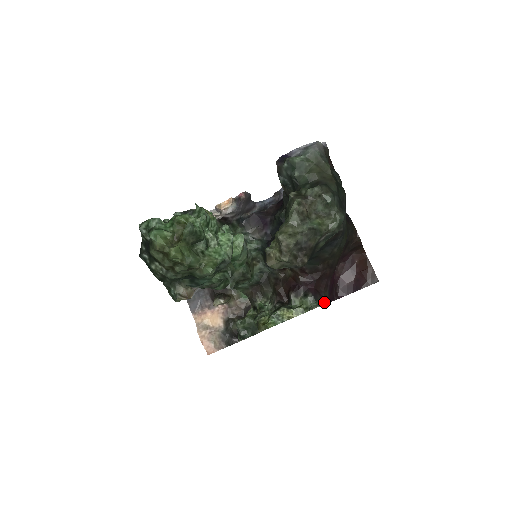
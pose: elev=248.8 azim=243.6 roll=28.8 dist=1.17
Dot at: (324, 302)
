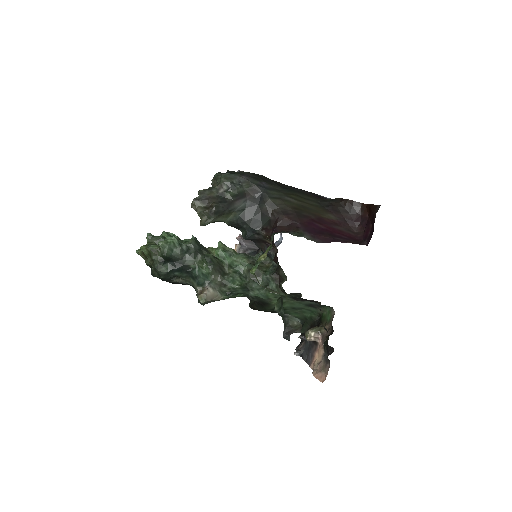
Dot at: (296, 235)
